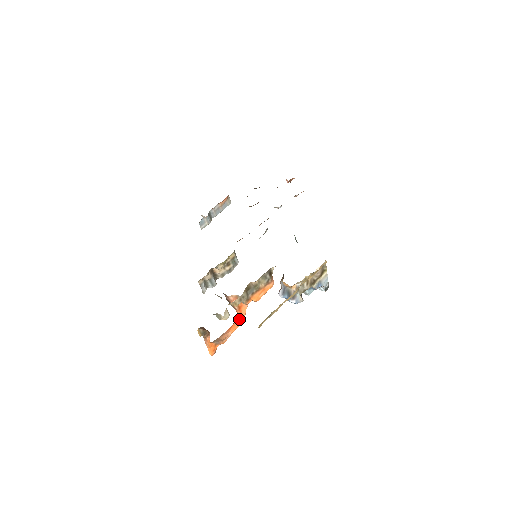
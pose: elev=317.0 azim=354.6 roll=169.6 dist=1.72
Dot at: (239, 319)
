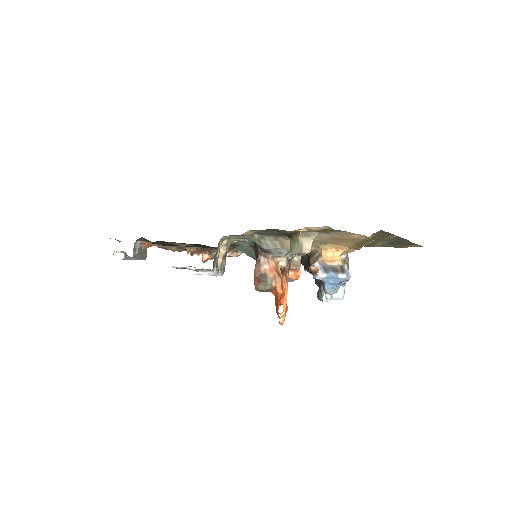
Dot at: occluded
